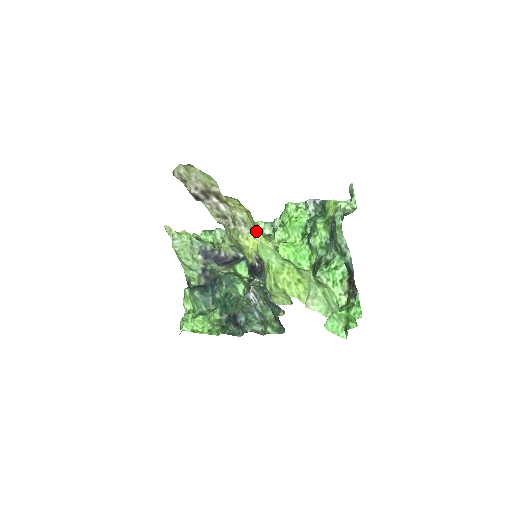
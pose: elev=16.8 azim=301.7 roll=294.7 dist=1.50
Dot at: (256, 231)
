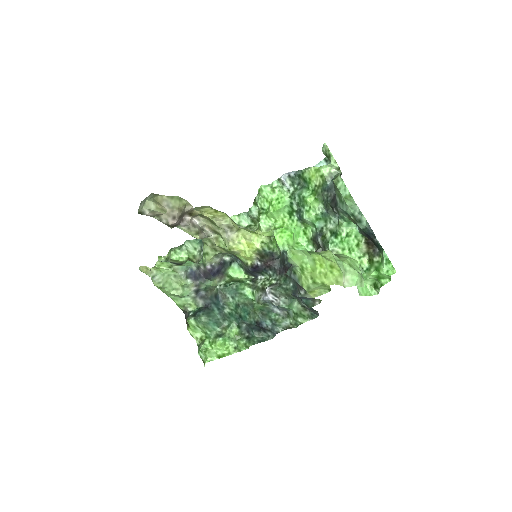
Dot at: (243, 231)
